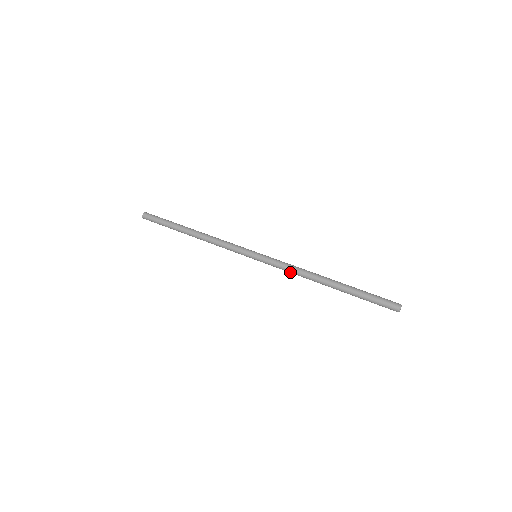
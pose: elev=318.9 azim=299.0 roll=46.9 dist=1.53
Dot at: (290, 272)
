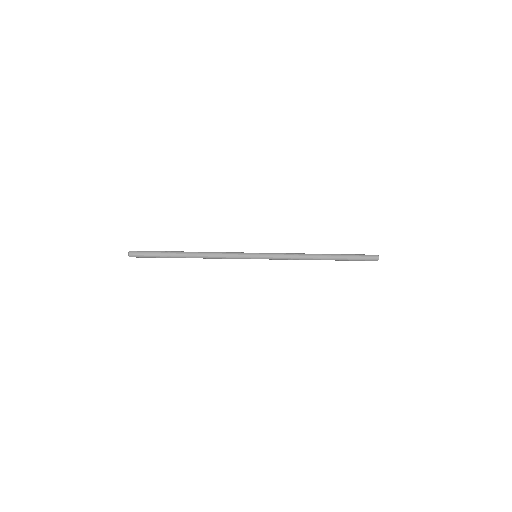
Dot at: (290, 255)
